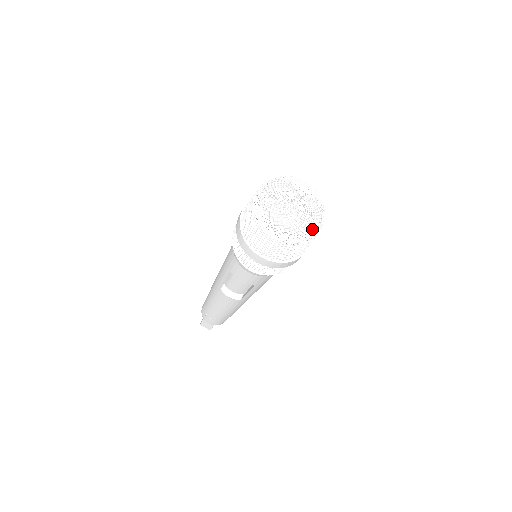
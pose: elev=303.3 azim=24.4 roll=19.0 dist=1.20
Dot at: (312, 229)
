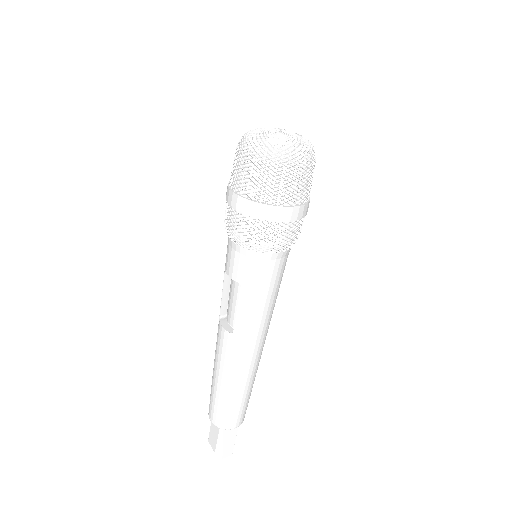
Dot at: (282, 146)
